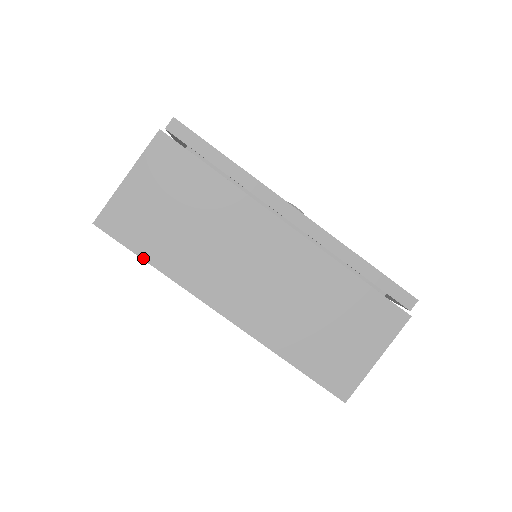
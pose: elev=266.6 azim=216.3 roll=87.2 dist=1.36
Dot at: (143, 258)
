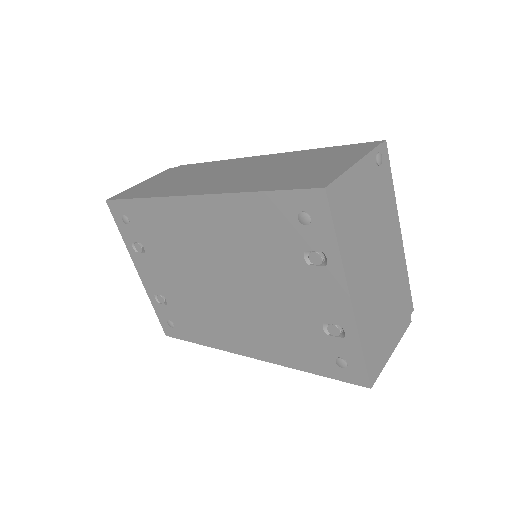
Dot at: (134, 198)
